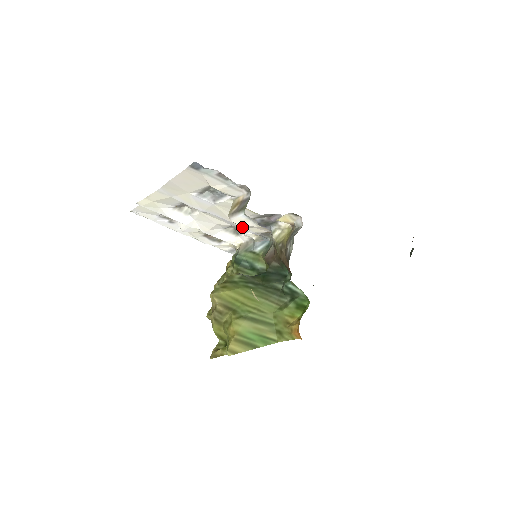
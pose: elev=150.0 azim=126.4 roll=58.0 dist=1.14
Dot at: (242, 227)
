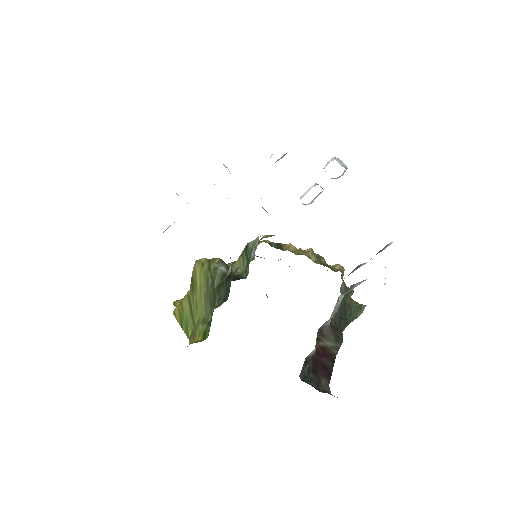
Dot at: occluded
